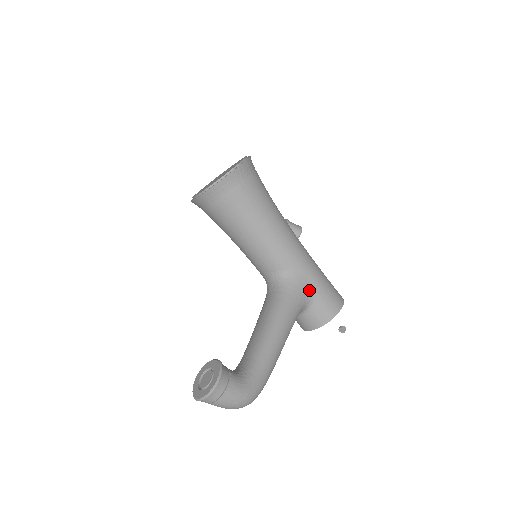
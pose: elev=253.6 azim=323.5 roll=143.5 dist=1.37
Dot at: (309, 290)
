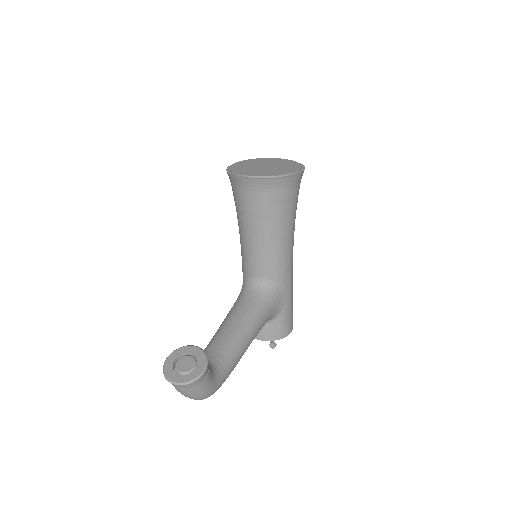
Dot at: (280, 307)
